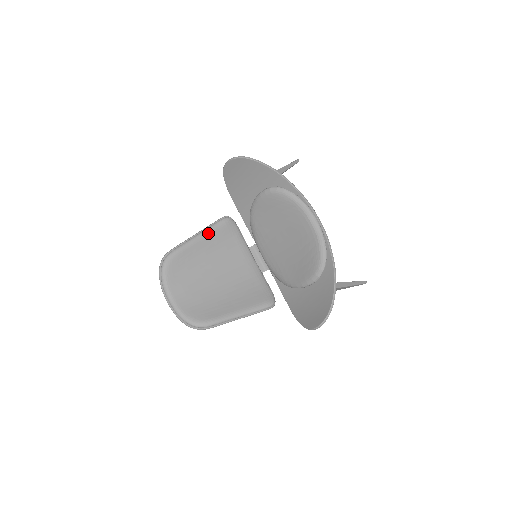
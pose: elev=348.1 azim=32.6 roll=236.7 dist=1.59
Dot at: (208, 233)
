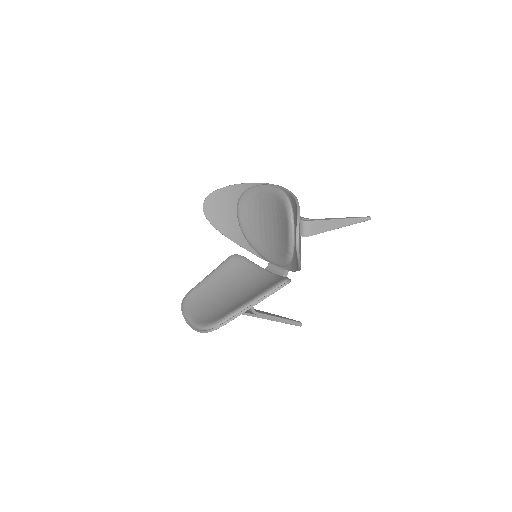
Dot at: (217, 269)
